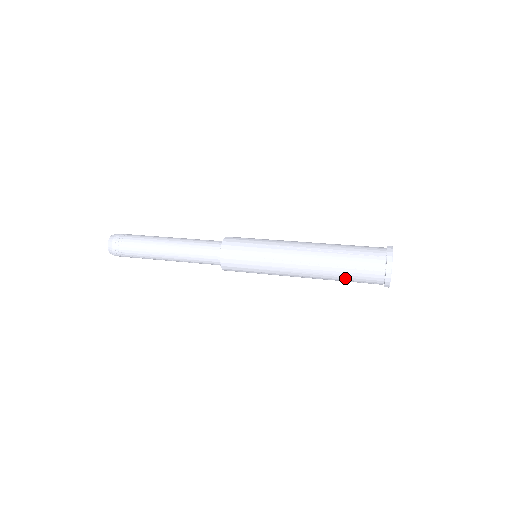
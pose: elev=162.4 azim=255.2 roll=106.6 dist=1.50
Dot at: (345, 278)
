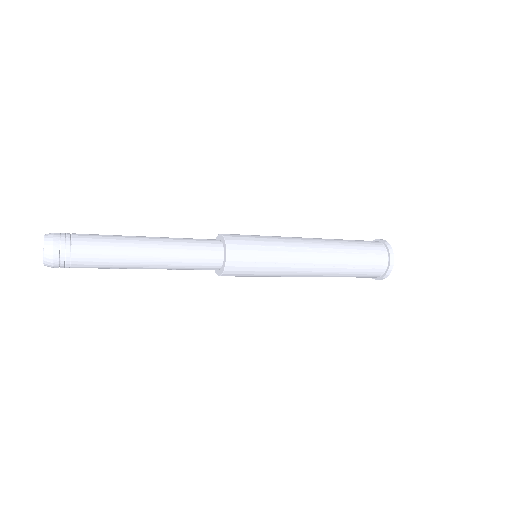
Dot at: (349, 276)
